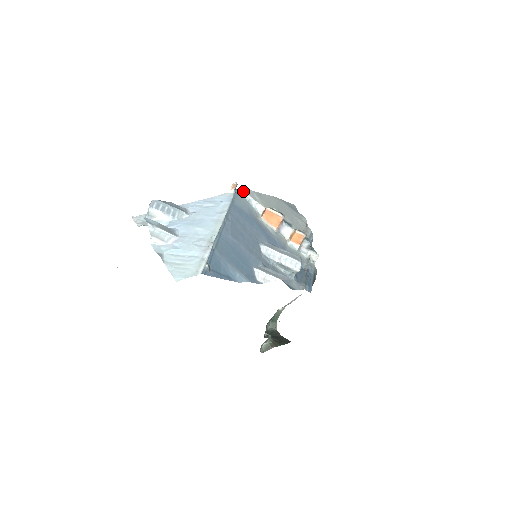
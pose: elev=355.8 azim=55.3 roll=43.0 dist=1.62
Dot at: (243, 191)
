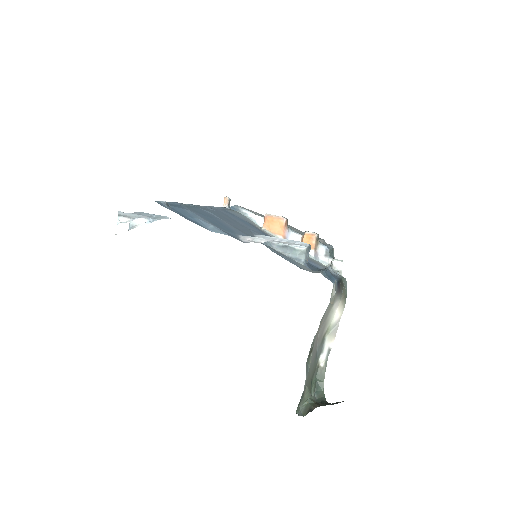
Dot at: (238, 207)
